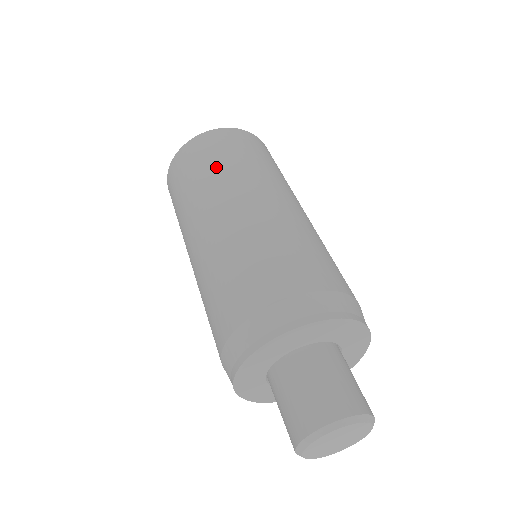
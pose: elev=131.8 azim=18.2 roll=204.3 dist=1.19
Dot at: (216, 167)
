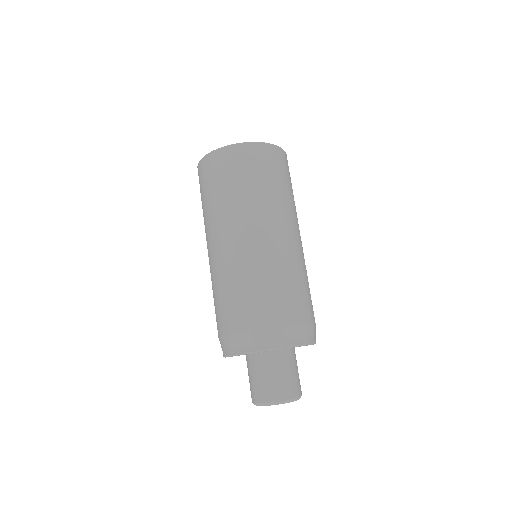
Dot at: (209, 201)
